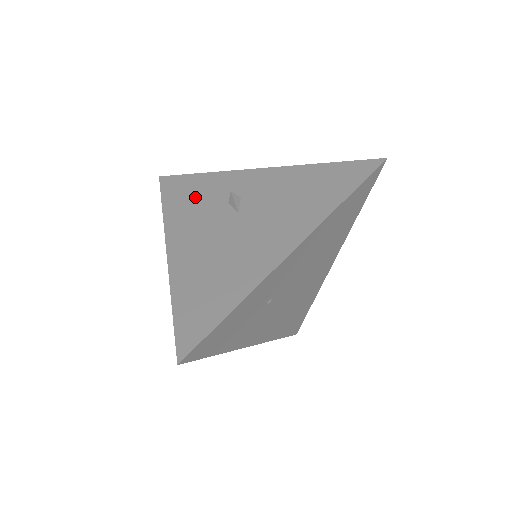
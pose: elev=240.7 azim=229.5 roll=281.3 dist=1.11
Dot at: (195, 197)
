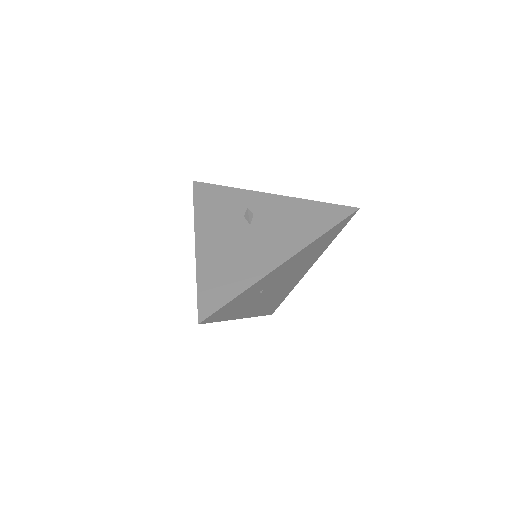
Dot at: (219, 205)
